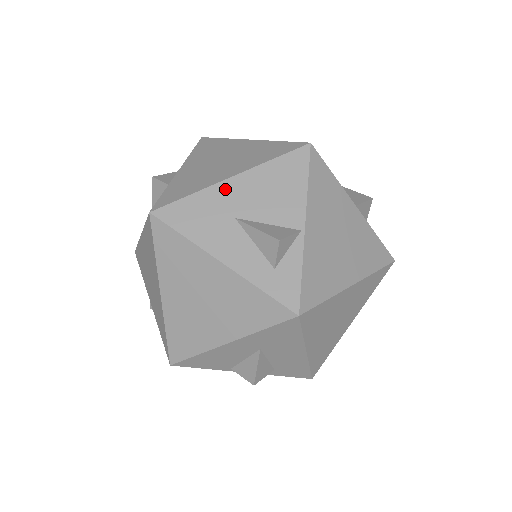
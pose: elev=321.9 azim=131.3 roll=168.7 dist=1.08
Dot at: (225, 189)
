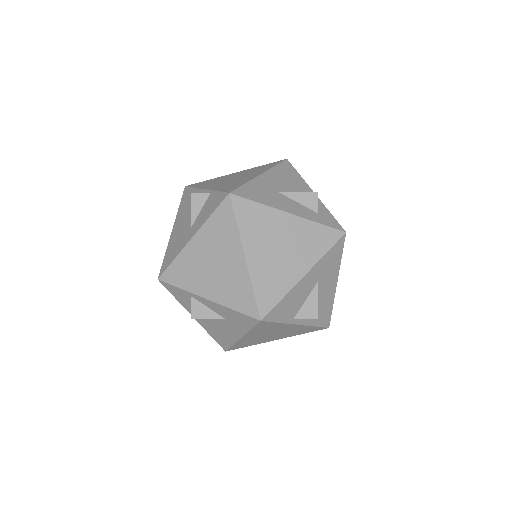
Dot at: (263, 180)
